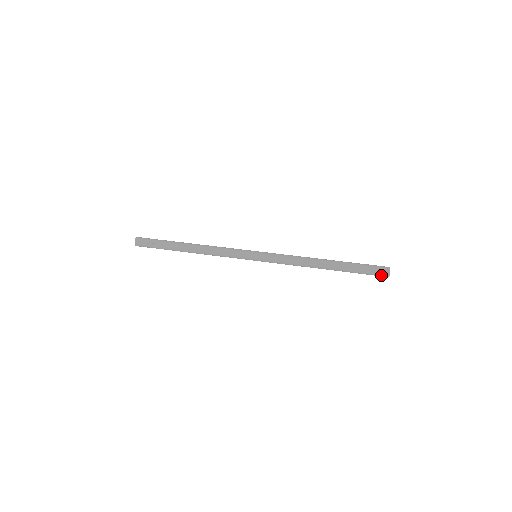
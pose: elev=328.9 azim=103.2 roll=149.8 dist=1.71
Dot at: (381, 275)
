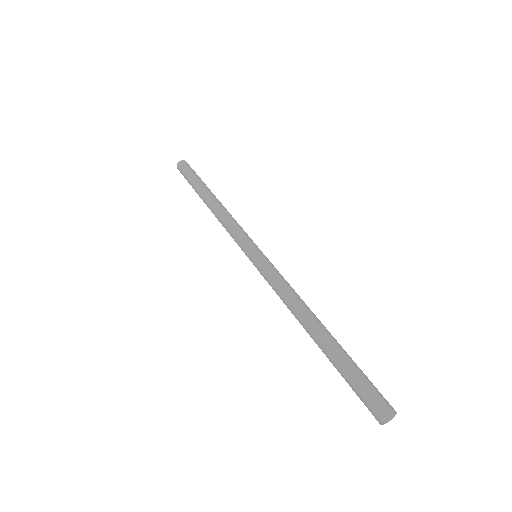
Dot at: (371, 412)
